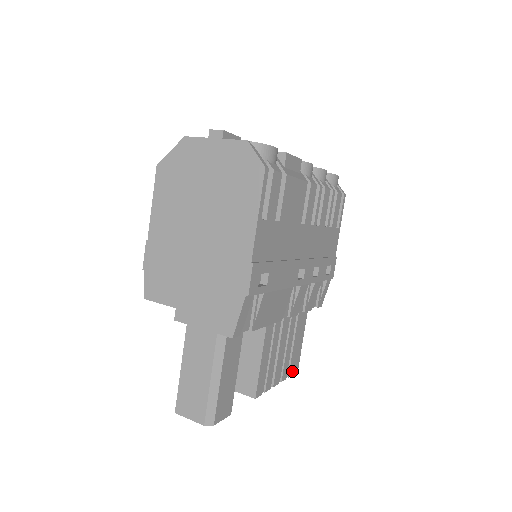
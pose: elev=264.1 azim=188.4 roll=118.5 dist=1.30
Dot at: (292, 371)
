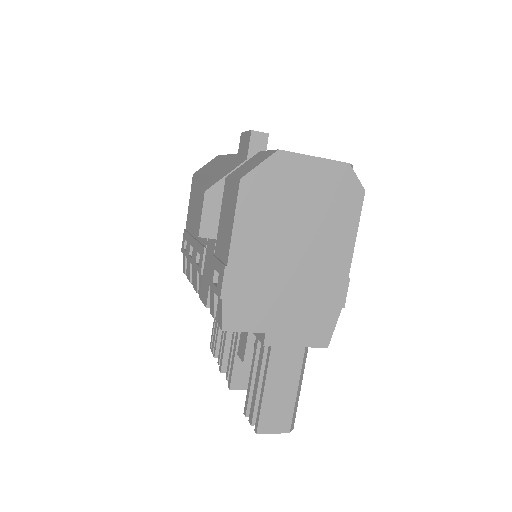
Dot at: occluded
